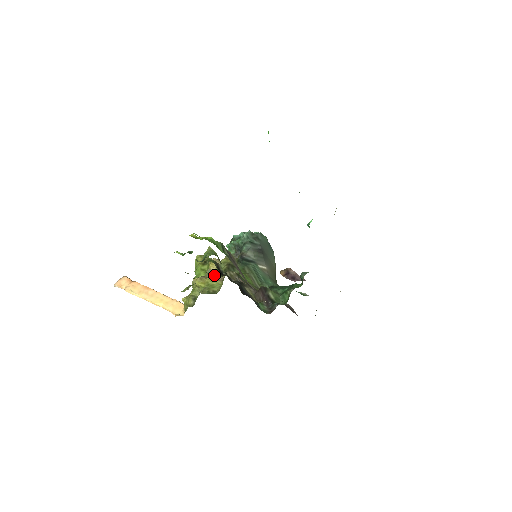
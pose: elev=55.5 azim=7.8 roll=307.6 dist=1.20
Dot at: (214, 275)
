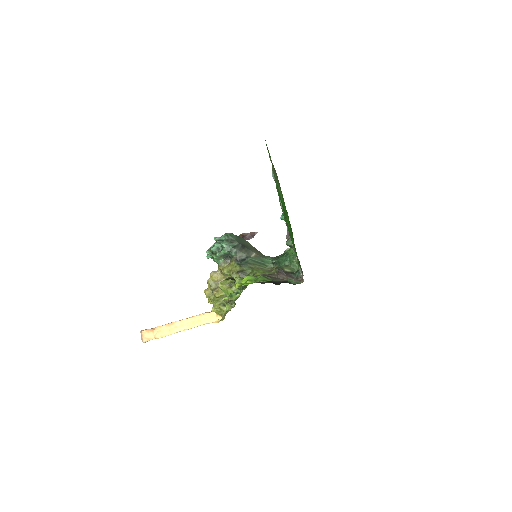
Dot at: occluded
